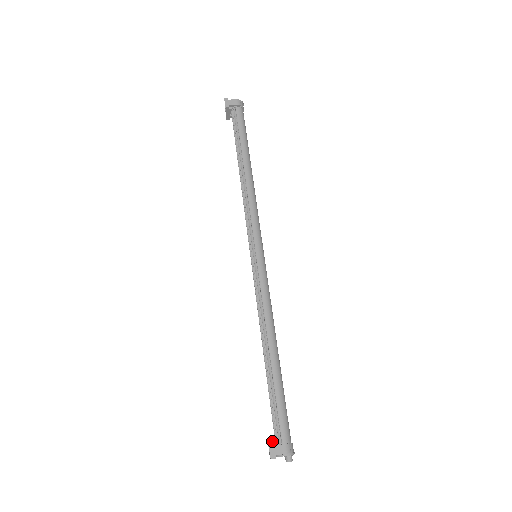
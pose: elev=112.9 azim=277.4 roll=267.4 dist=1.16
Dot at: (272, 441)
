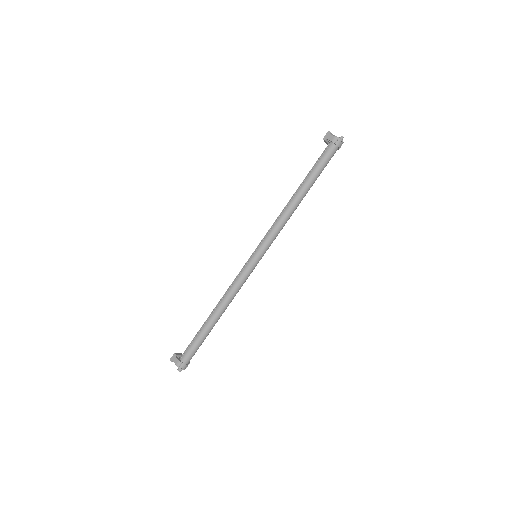
Dot at: occluded
